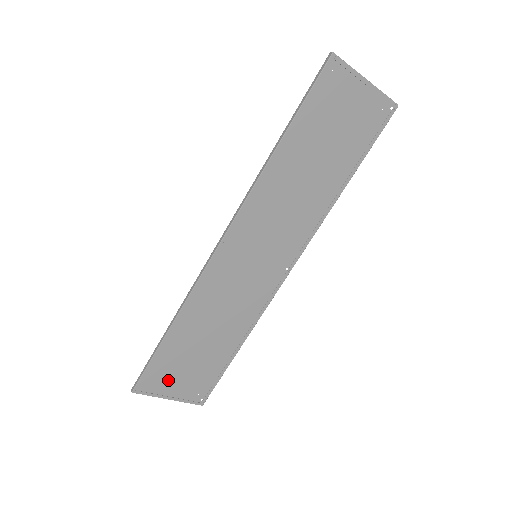
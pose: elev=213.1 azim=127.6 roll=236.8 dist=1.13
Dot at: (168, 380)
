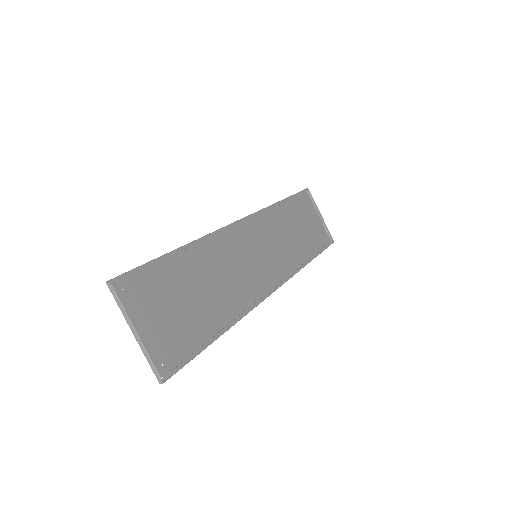
Dot at: (146, 309)
